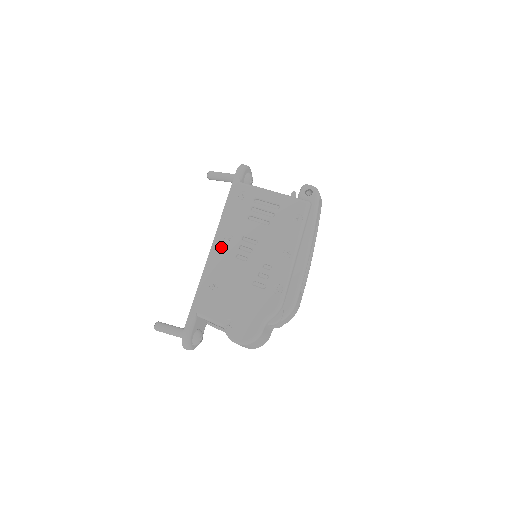
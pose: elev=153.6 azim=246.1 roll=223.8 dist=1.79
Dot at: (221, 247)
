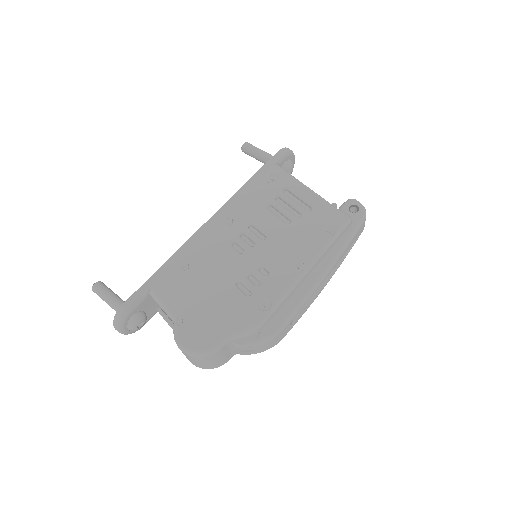
Dot at: (219, 226)
